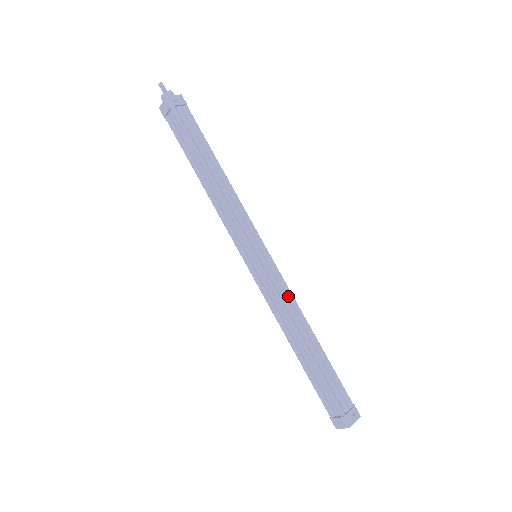
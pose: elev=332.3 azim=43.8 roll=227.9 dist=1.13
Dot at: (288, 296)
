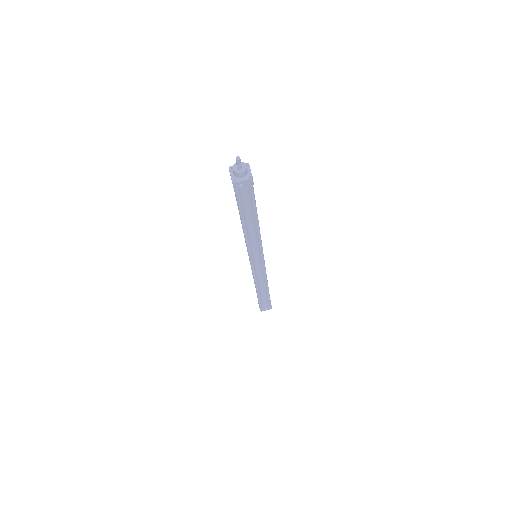
Dot at: (263, 276)
